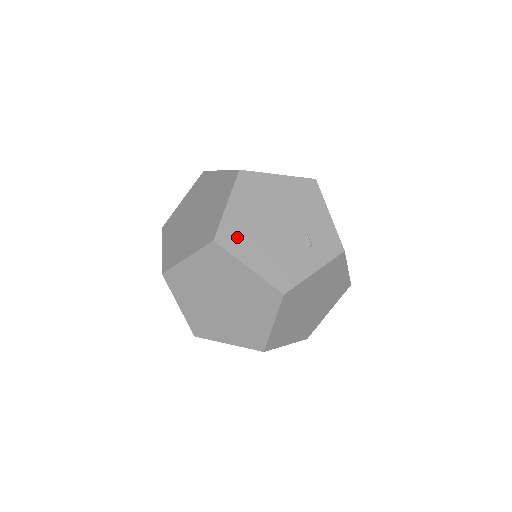
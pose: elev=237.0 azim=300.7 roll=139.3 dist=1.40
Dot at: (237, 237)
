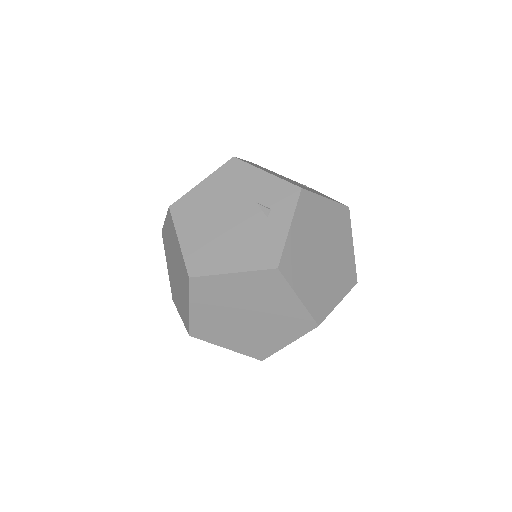
Dot at: (205, 258)
